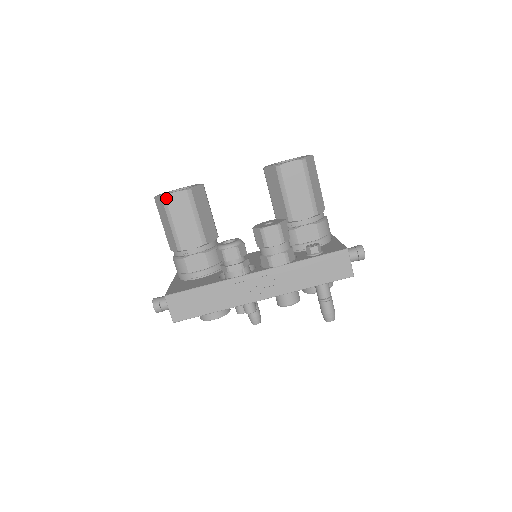
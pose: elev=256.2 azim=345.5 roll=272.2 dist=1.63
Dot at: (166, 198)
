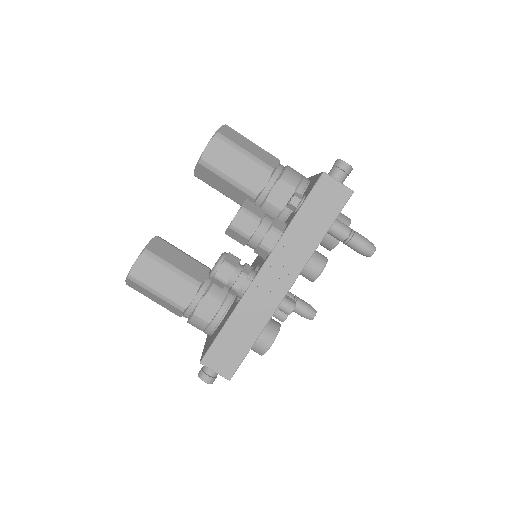
Dot at: (131, 275)
